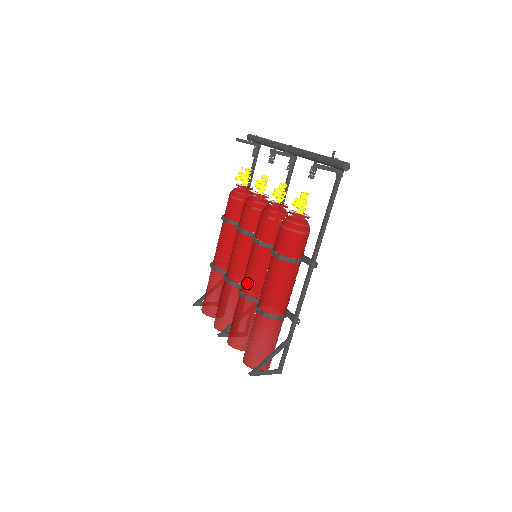
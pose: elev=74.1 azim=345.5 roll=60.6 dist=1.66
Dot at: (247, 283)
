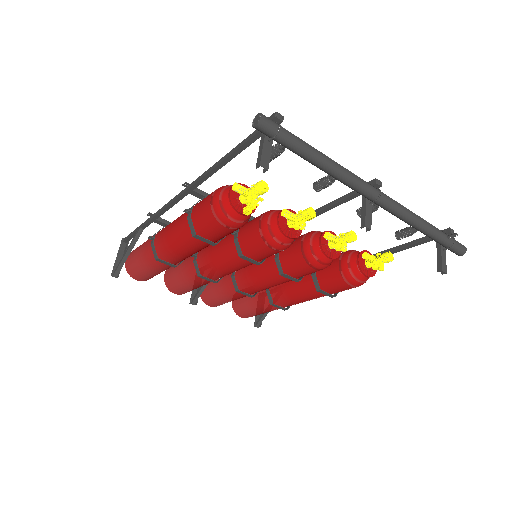
Dot at: (259, 291)
